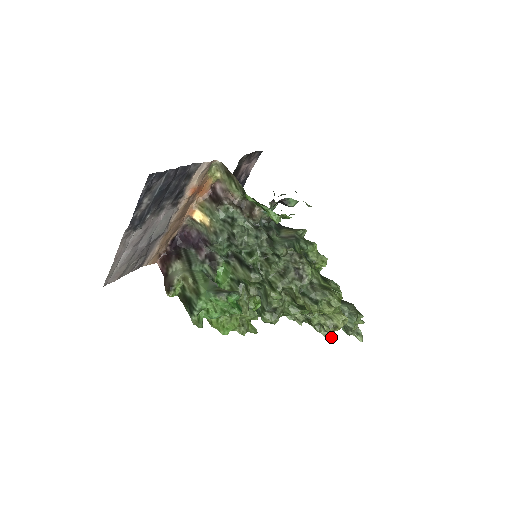
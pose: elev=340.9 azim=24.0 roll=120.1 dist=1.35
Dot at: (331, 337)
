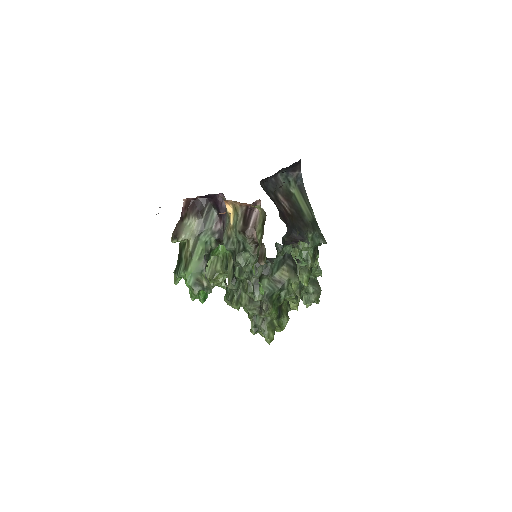
Dot at: occluded
